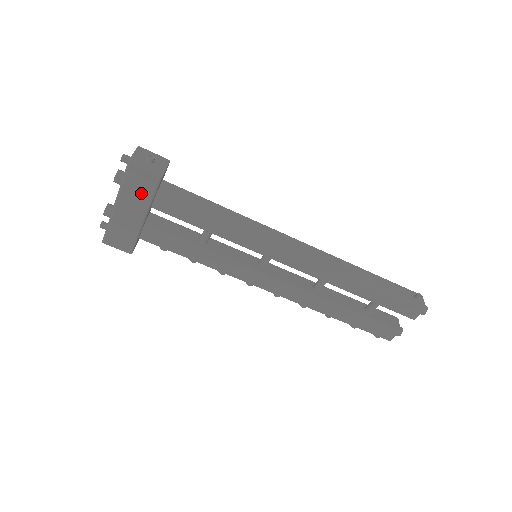
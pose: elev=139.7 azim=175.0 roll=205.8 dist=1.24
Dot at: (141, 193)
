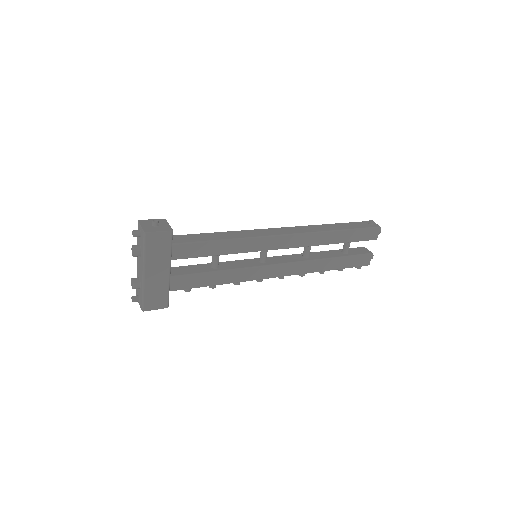
Dot at: (161, 252)
